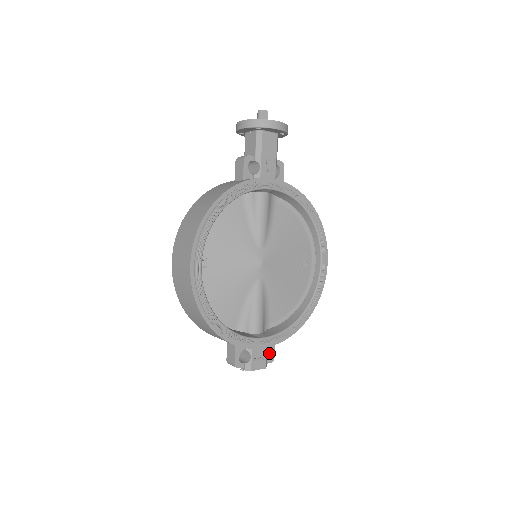
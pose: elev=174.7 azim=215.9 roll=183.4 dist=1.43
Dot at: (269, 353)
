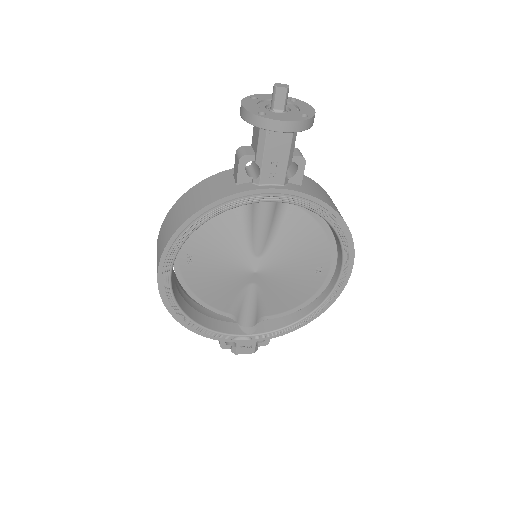
Dot at: occluded
